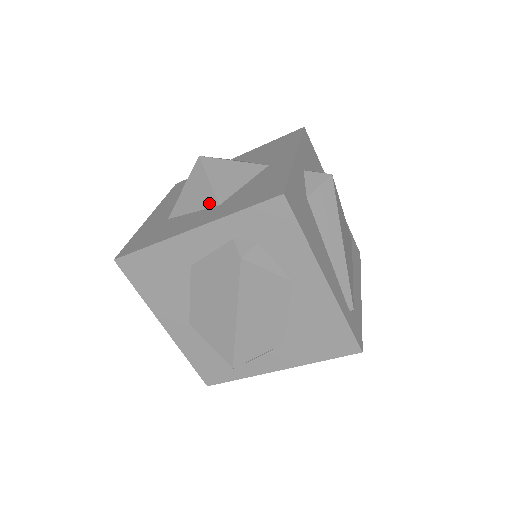
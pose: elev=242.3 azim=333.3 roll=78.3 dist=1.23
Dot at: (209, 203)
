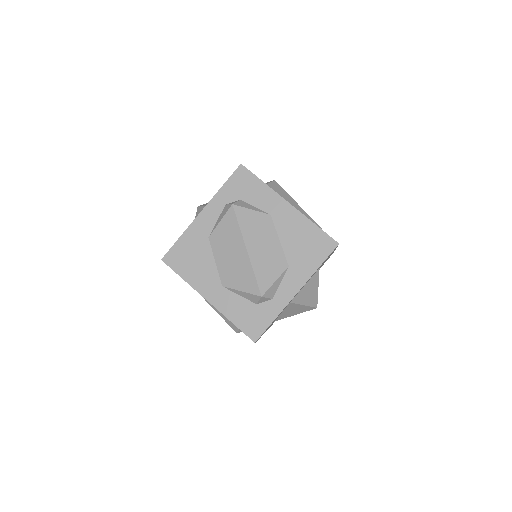
Dot at: occluded
